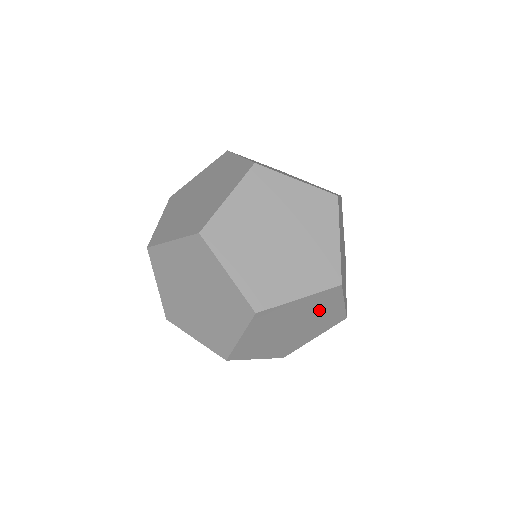
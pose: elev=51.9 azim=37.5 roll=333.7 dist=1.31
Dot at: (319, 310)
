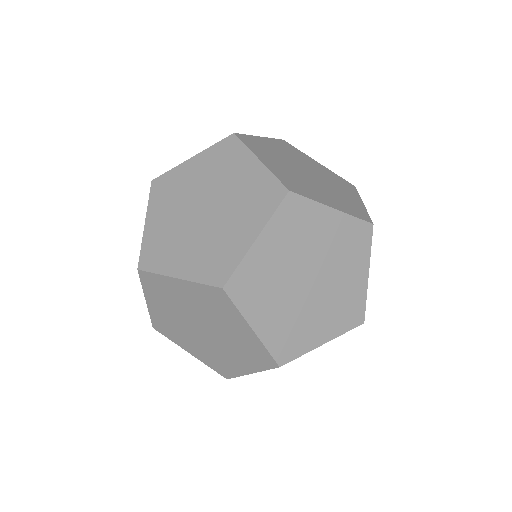
Dot at: (311, 237)
